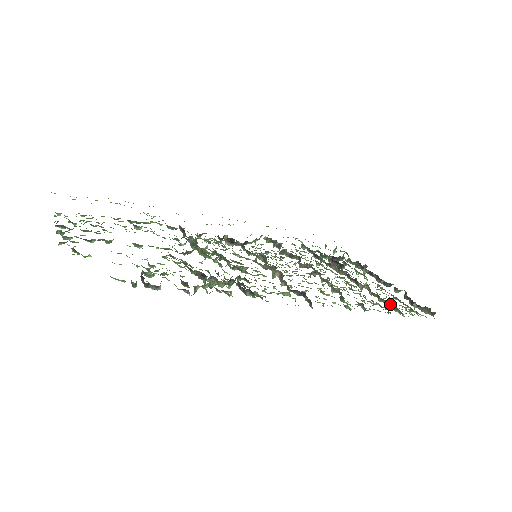
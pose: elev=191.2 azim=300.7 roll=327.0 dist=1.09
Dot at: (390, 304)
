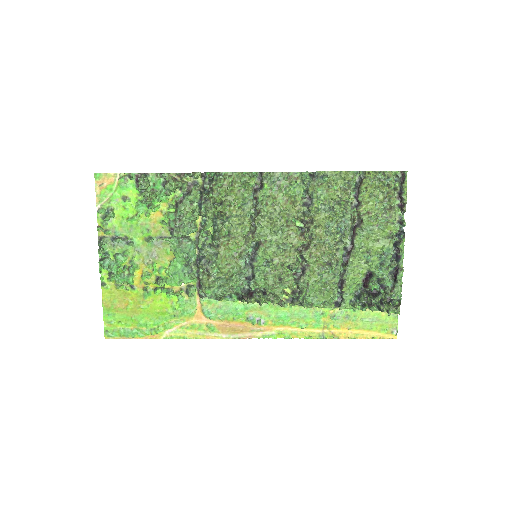
Dot at: (359, 186)
